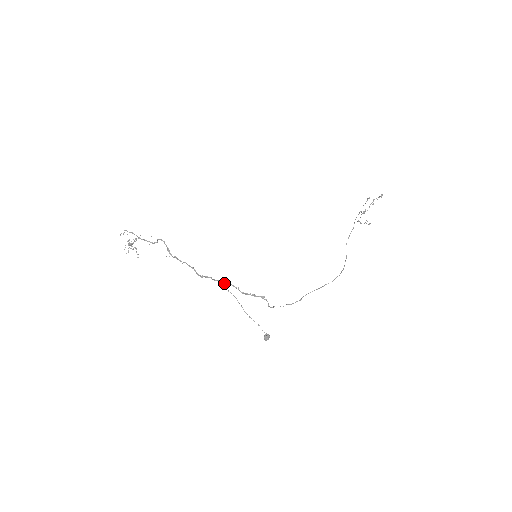
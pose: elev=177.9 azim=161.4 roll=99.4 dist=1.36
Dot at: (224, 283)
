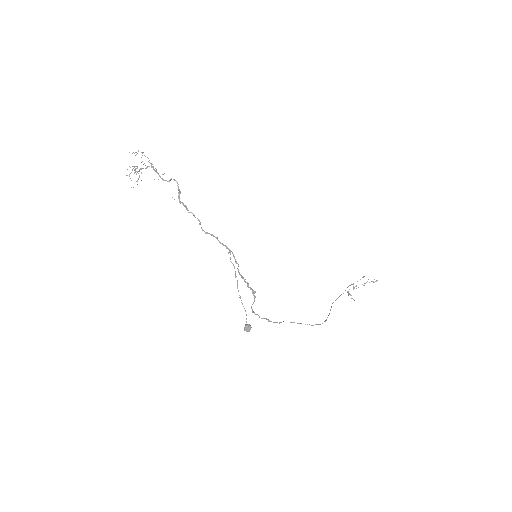
Dot at: (229, 250)
